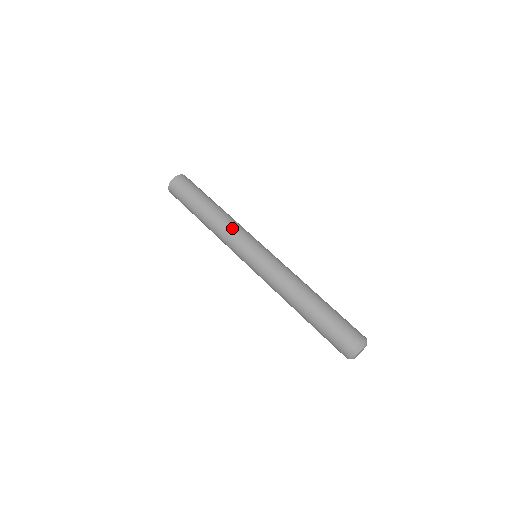
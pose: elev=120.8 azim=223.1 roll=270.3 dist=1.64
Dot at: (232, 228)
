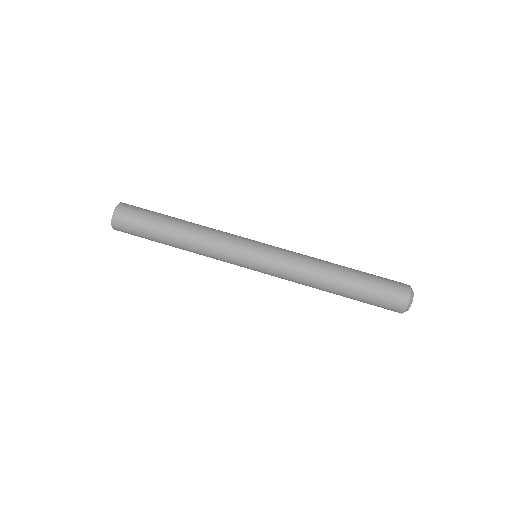
Dot at: (221, 232)
